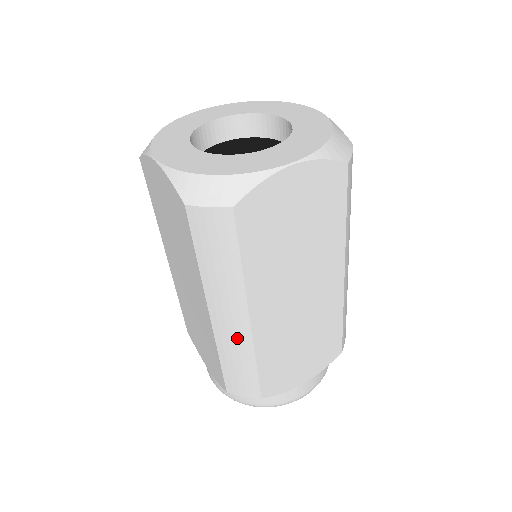
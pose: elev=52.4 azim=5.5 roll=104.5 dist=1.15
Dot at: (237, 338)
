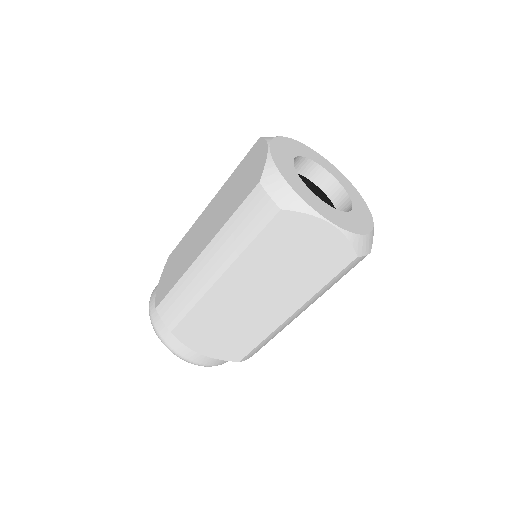
Dot at: (290, 322)
